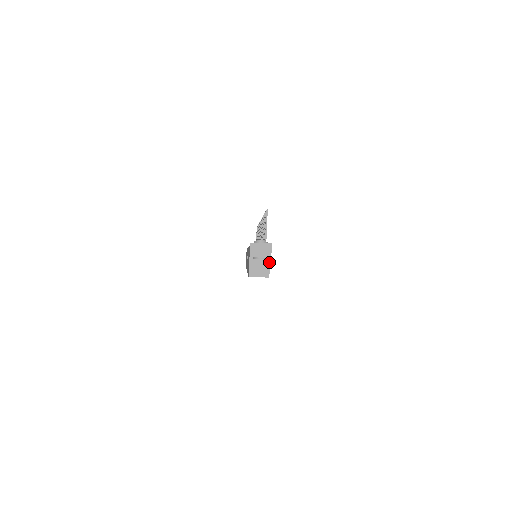
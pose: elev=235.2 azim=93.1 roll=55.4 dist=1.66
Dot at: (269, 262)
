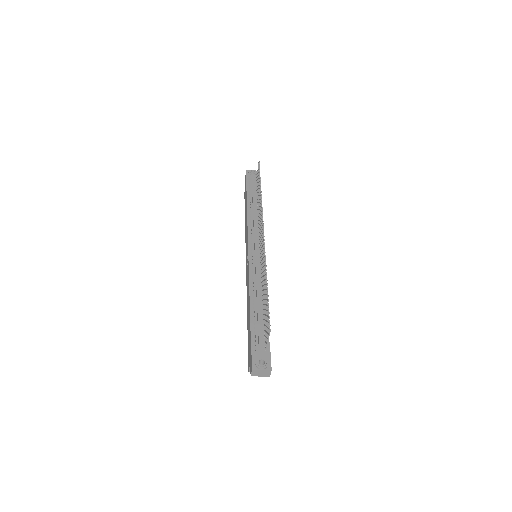
Dot at: occluded
